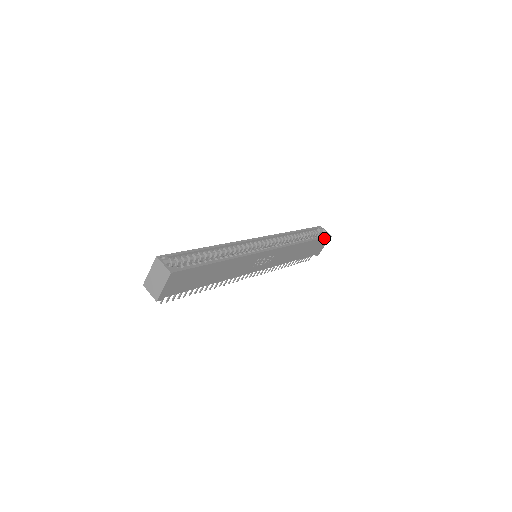
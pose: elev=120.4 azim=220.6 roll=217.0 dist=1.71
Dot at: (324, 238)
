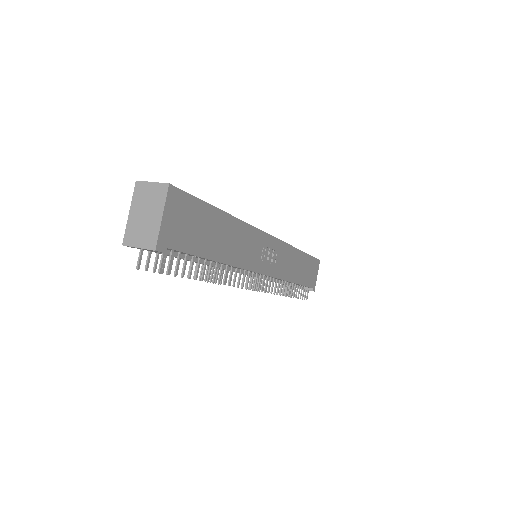
Dot at: (314, 259)
